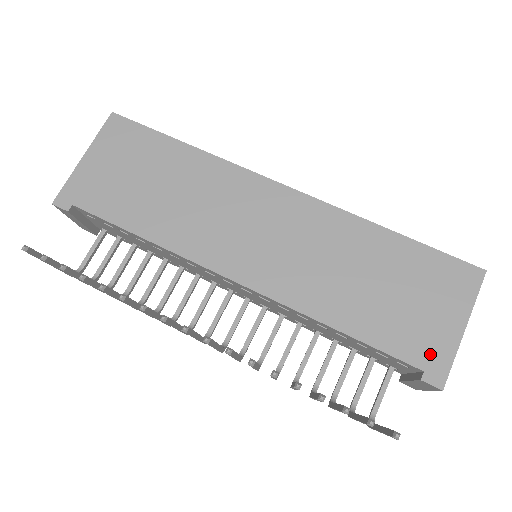
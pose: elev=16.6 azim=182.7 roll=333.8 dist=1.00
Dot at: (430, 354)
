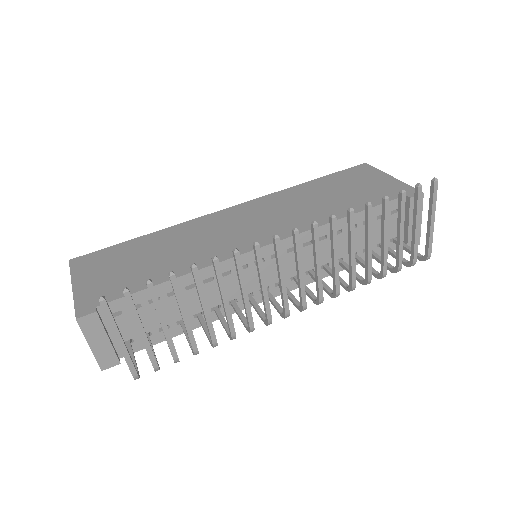
Dot at: (396, 190)
